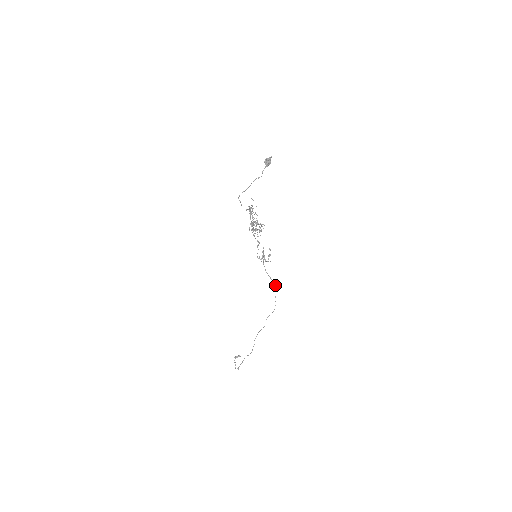
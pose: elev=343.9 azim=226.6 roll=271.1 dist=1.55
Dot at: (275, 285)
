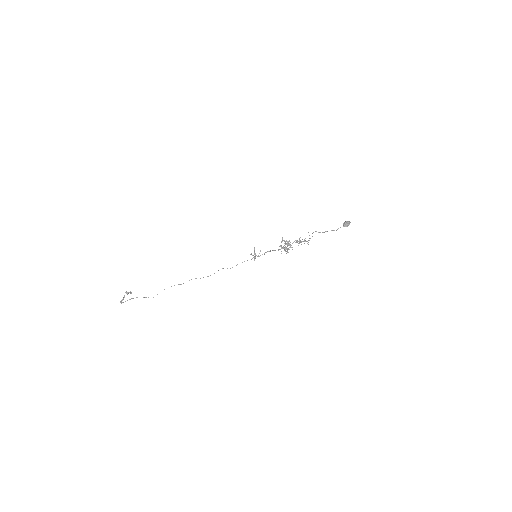
Dot at: (230, 268)
